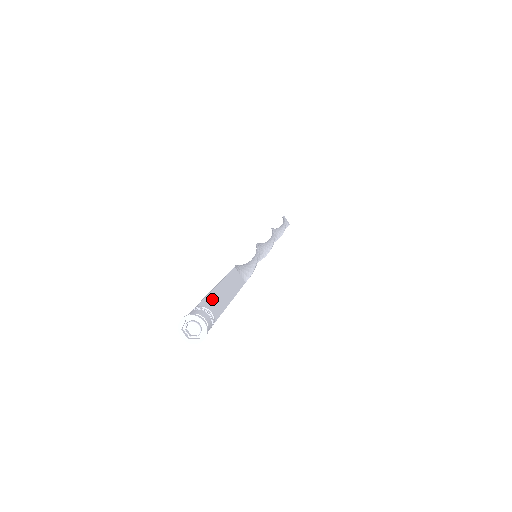
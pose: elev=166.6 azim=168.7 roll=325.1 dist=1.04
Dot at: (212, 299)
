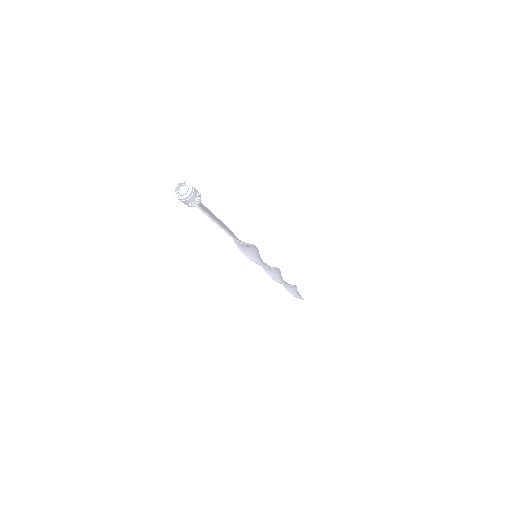
Dot at: (204, 206)
